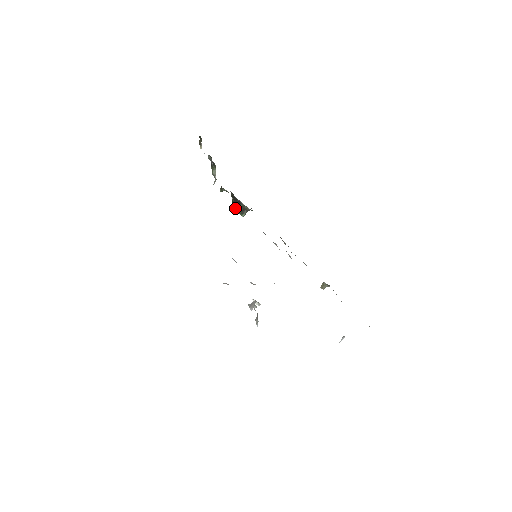
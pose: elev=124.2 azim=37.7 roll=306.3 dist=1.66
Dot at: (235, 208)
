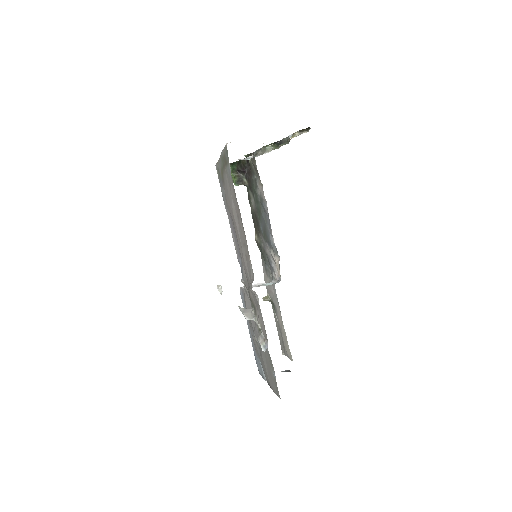
Dot at: (233, 171)
